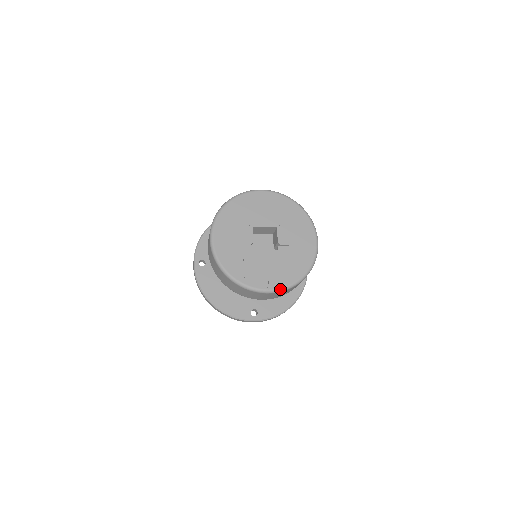
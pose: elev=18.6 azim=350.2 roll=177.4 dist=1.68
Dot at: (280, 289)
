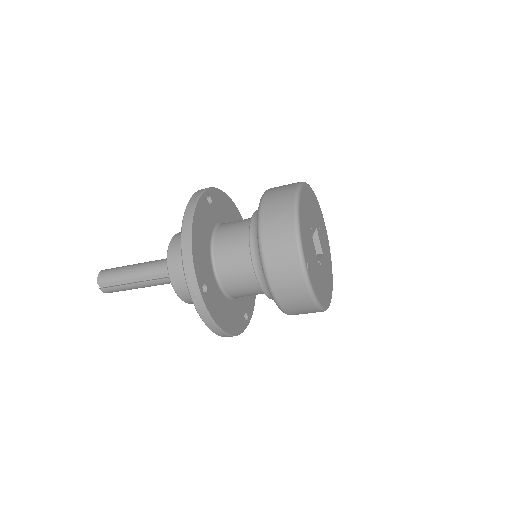
Dot at: (311, 284)
